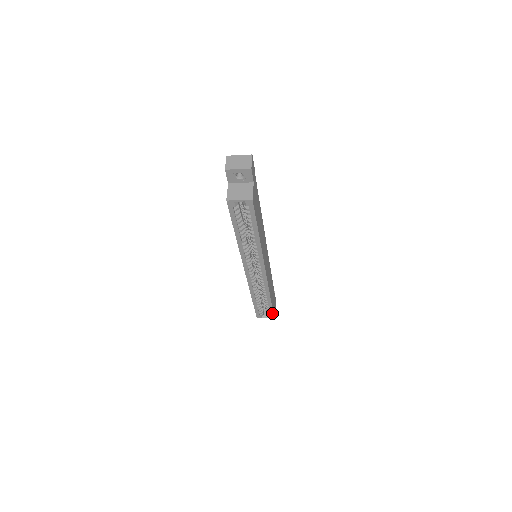
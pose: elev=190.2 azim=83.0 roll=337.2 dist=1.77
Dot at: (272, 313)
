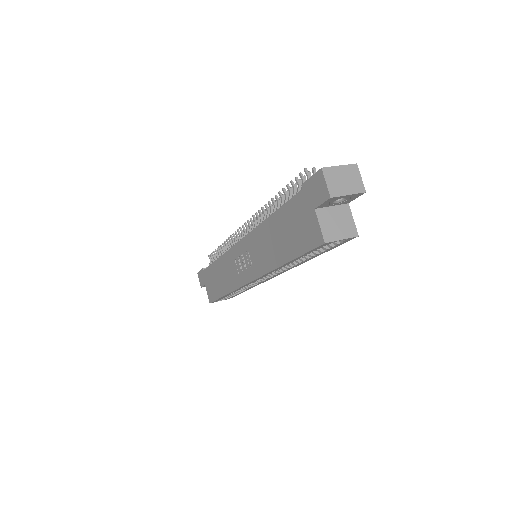
Dot at: (233, 296)
